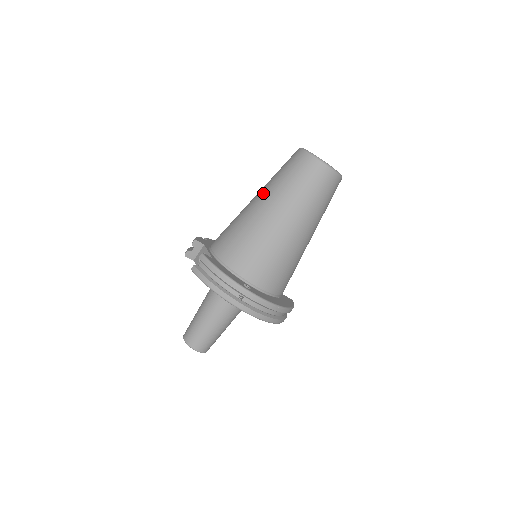
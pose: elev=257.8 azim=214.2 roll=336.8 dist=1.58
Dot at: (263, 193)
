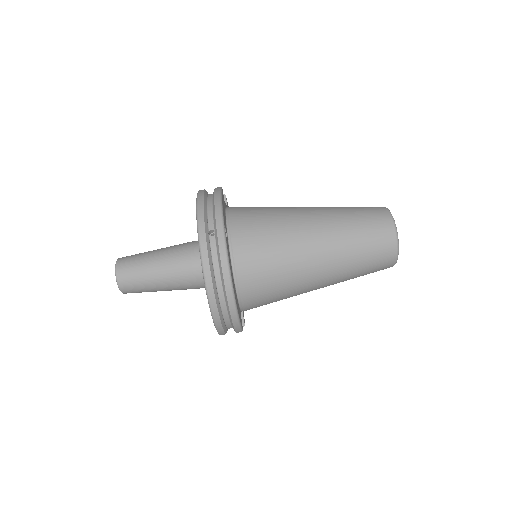
Dot at: occluded
